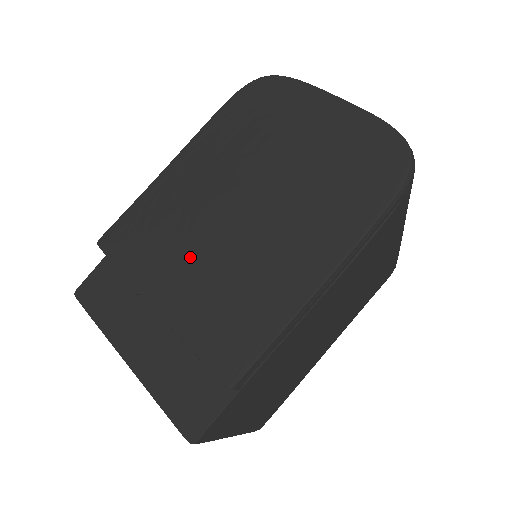
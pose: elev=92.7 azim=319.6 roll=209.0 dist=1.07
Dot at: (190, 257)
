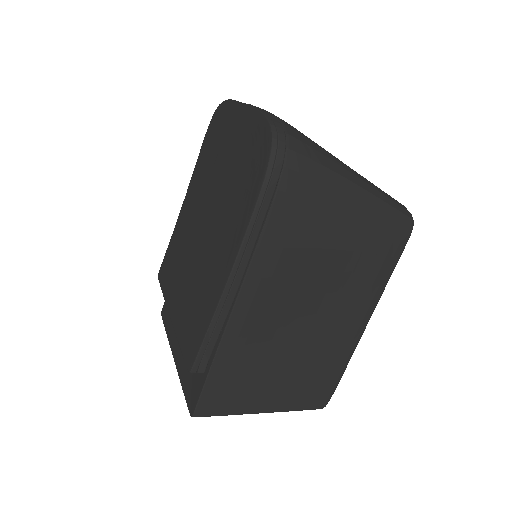
Dot at: (183, 274)
